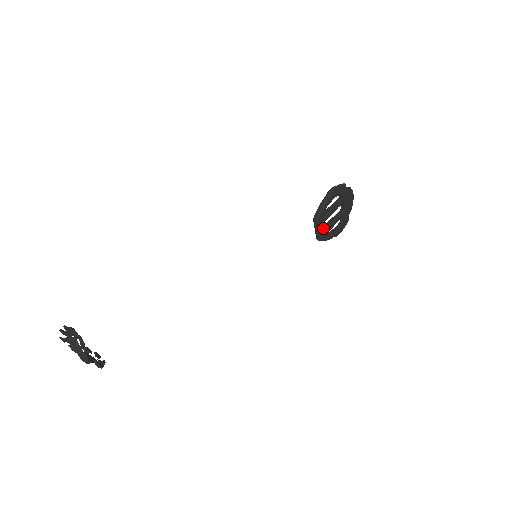
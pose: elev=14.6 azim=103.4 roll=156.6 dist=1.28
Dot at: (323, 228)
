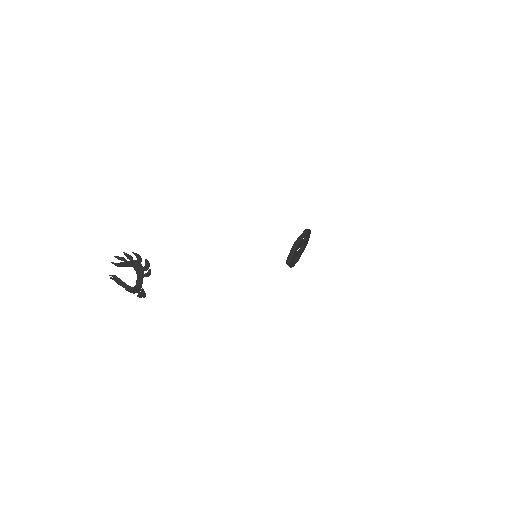
Dot at: occluded
